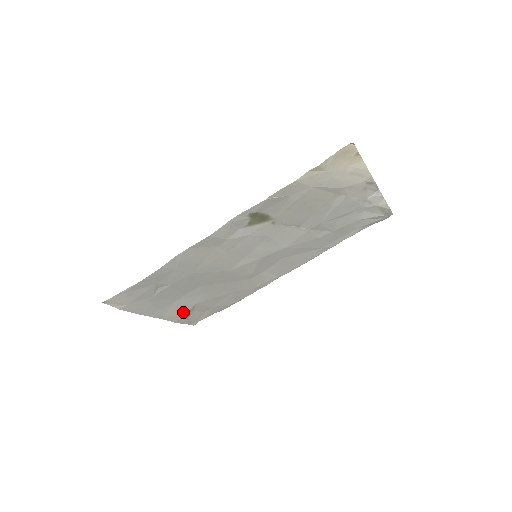
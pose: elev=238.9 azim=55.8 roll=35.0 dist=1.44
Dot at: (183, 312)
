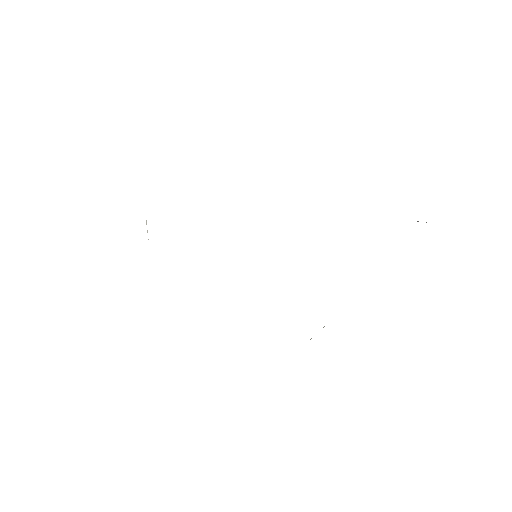
Dot at: occluded
